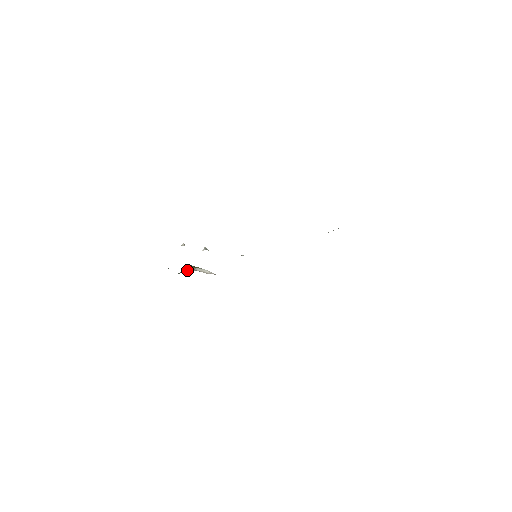
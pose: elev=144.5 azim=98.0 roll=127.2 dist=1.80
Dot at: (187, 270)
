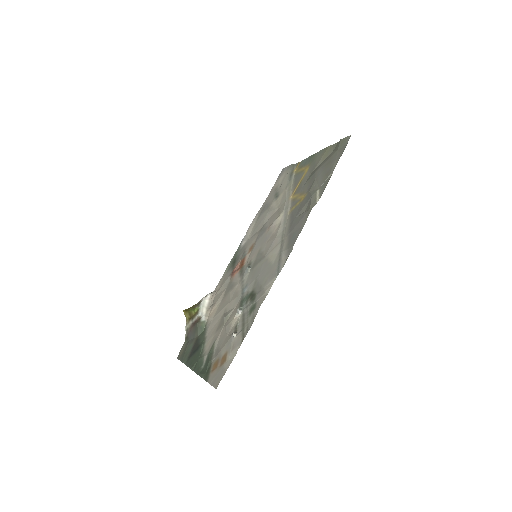
Dot at: (202, 325)
